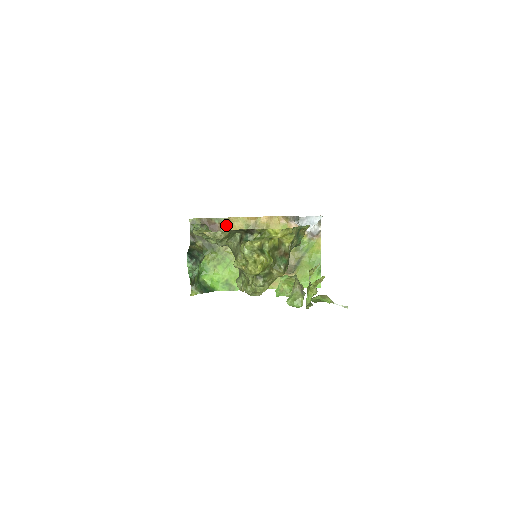
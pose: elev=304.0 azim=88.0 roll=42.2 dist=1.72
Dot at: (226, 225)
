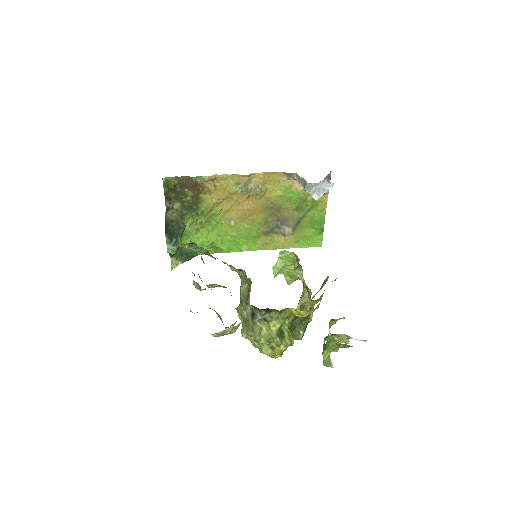
Dot at: (211, 184)
